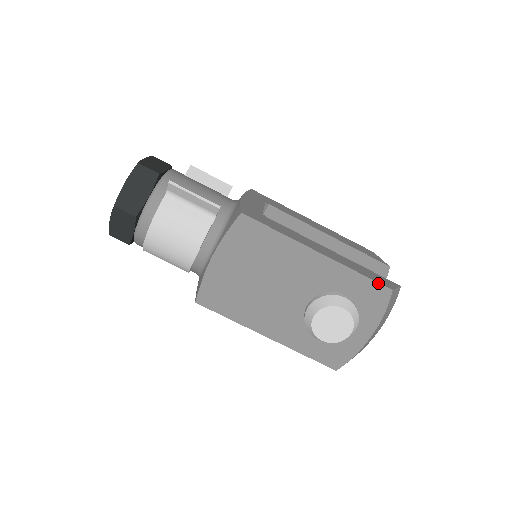
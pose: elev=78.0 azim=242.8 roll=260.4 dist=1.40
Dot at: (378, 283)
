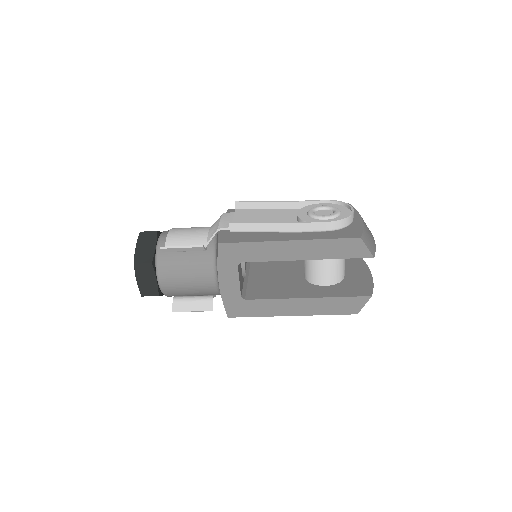
Dot at: (344, 314)
